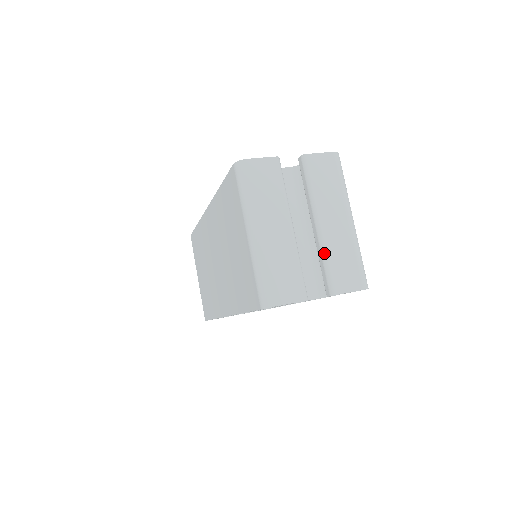
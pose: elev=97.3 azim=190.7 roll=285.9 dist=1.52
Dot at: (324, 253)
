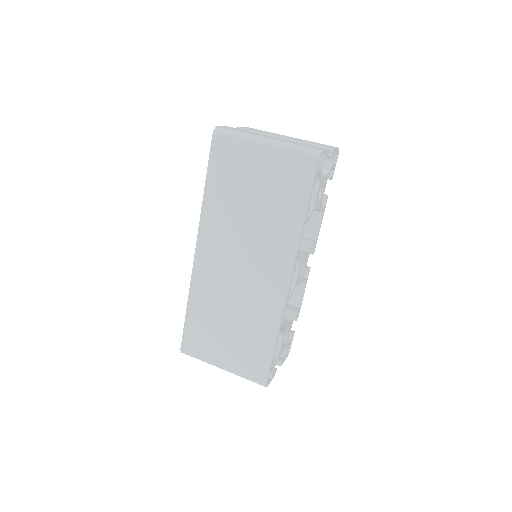
Dot at: (304, 142)
